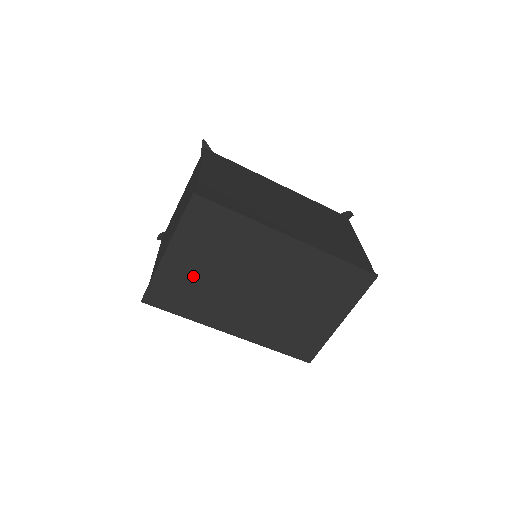
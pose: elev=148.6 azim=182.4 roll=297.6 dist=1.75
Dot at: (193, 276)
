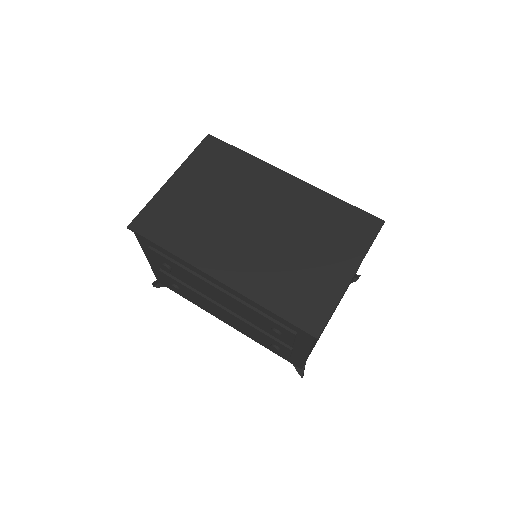
Dot at: (190, 204)
